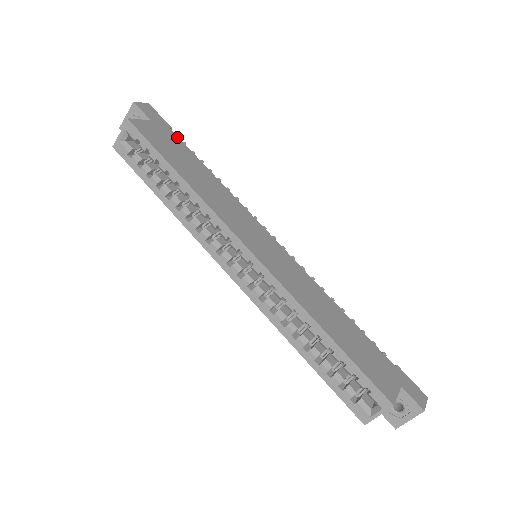
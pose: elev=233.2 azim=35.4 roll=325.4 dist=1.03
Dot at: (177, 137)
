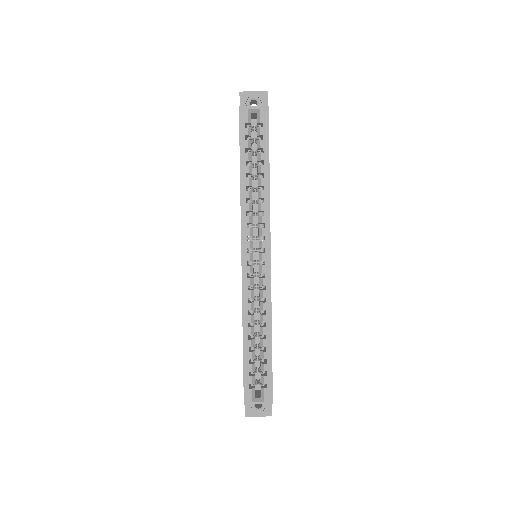
Dot at: occluded
